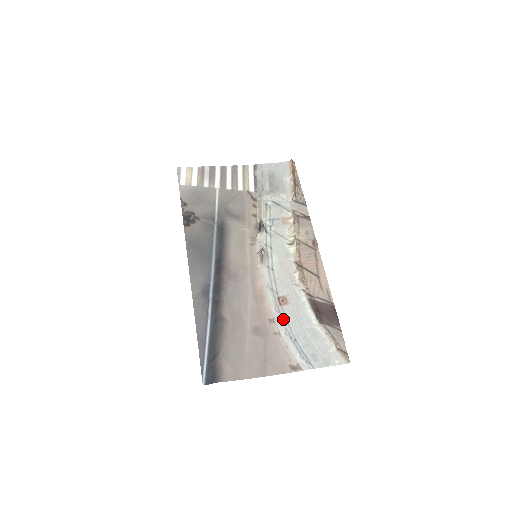
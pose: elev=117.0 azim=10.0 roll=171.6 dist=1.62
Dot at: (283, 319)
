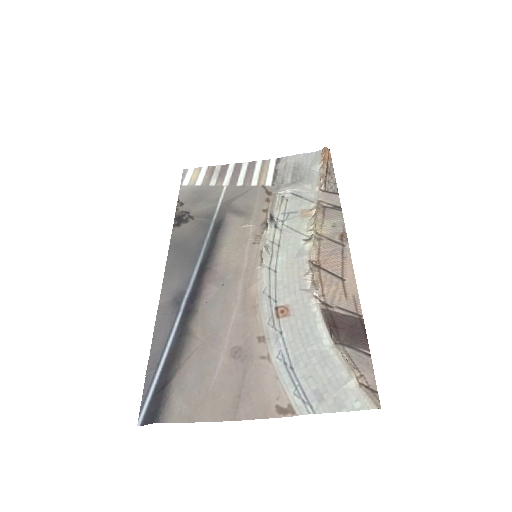
Dot at: (278, 336)
